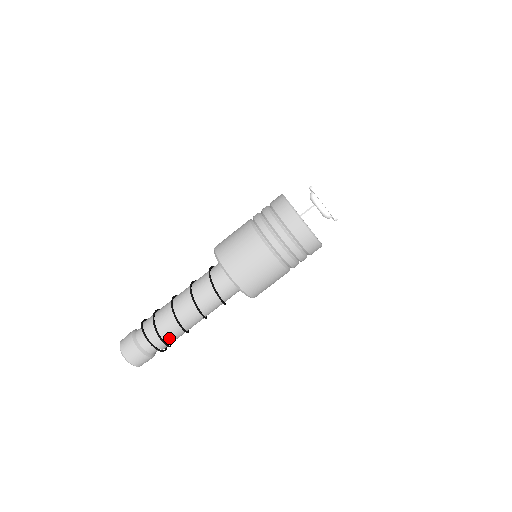
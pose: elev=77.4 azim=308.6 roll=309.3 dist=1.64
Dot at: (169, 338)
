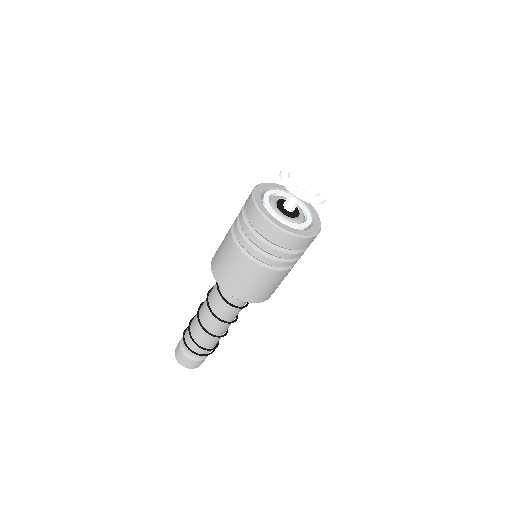
Dot at: (213, 345)
